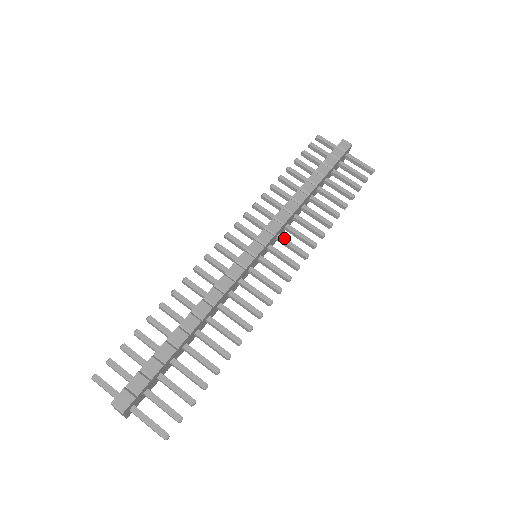
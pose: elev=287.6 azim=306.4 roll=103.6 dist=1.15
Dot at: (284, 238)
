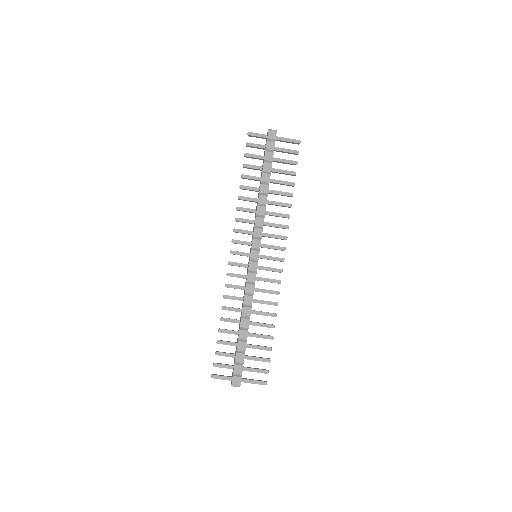
Dot at: (267, 234)
